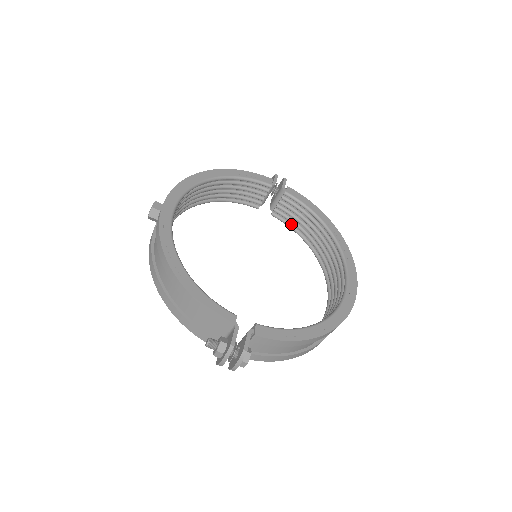
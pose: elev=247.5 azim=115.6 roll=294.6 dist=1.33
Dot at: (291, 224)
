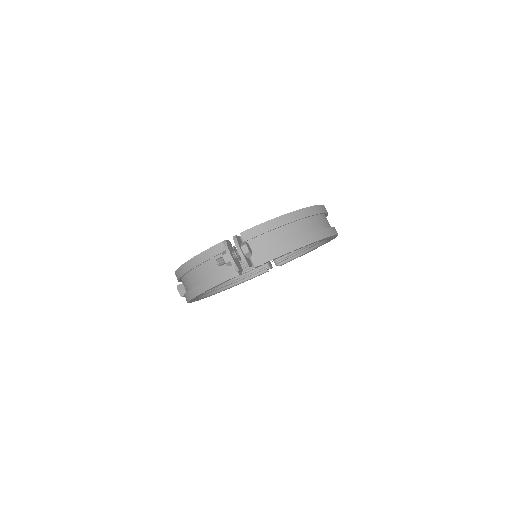
Dot at: (292, 256)
